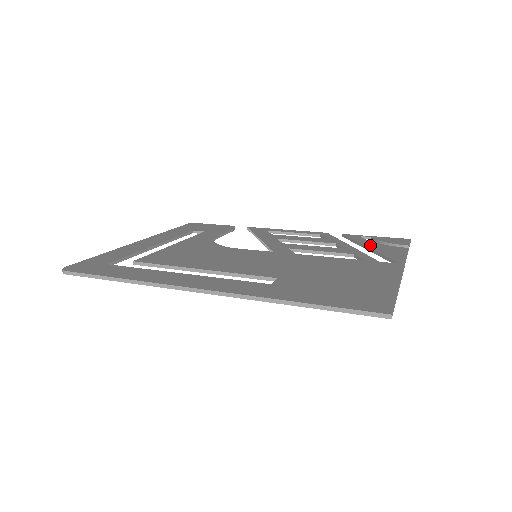
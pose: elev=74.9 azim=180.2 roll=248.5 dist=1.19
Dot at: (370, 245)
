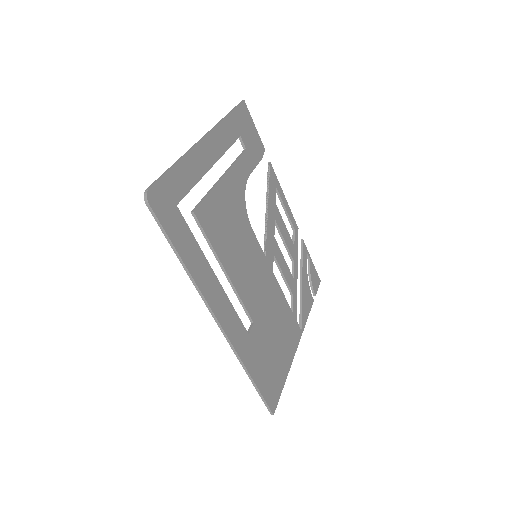
Dot at: (304, 281)
